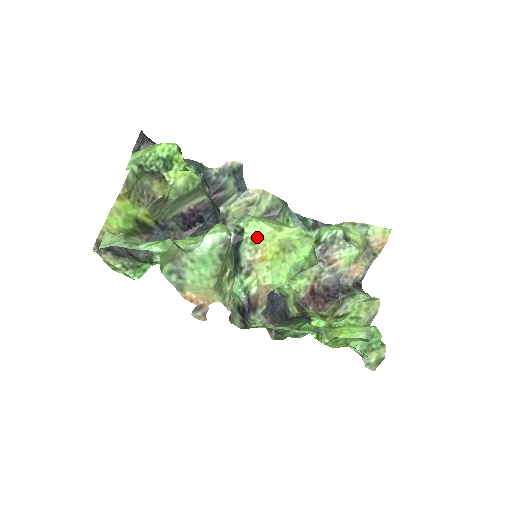
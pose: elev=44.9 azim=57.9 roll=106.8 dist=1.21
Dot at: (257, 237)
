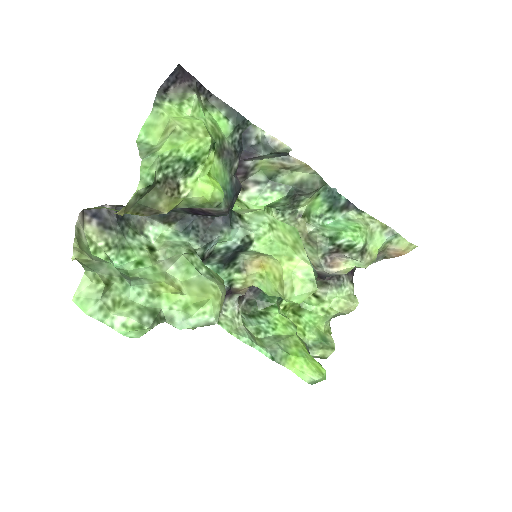
Dot at: (263, 253)
